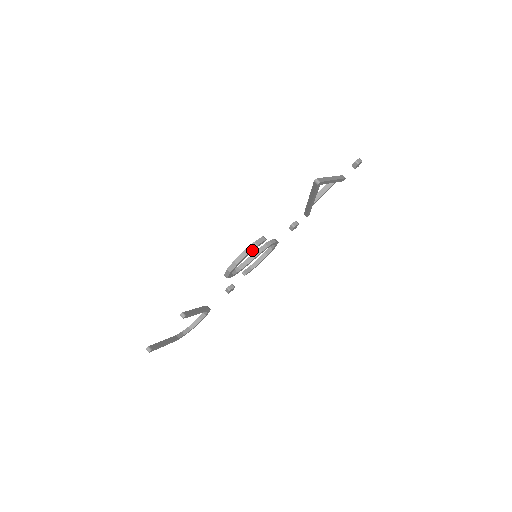
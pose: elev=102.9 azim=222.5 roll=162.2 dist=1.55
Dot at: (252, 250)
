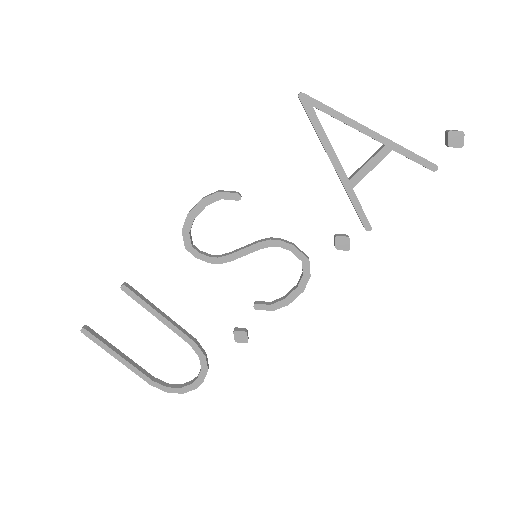
Dot at: (211, 198)
